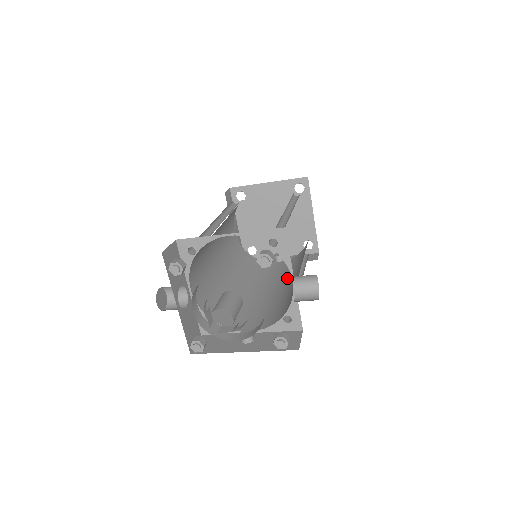
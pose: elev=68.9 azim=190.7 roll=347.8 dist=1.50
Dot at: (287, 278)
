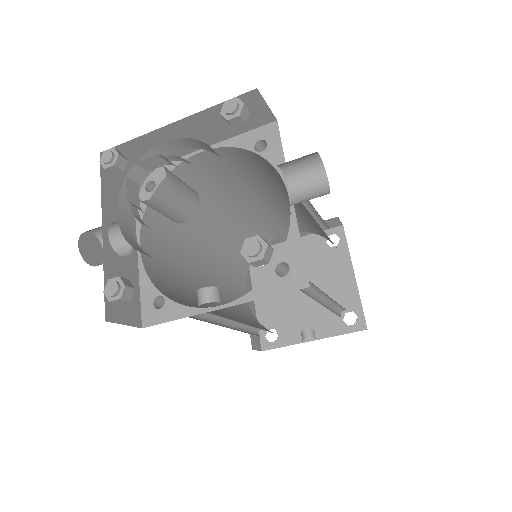
Dot at: occluded
